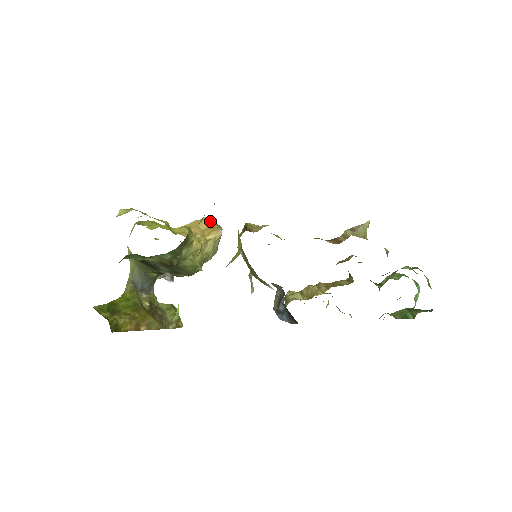
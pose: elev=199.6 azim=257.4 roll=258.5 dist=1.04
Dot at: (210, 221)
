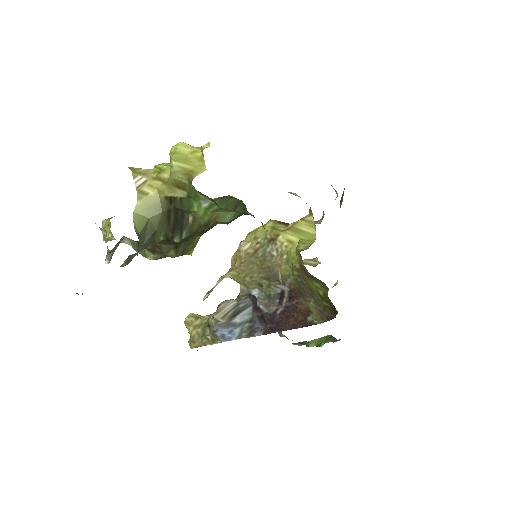
Dot at: occluded
